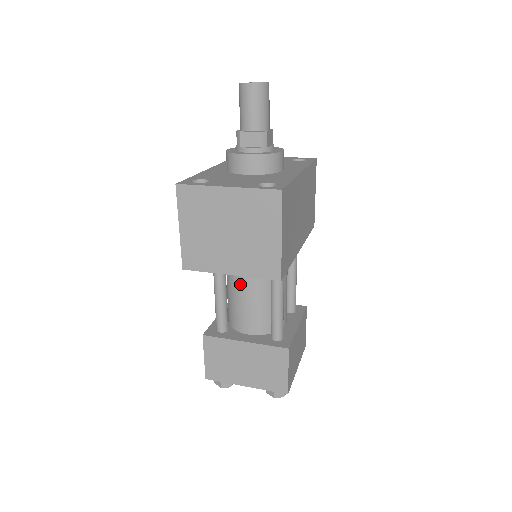
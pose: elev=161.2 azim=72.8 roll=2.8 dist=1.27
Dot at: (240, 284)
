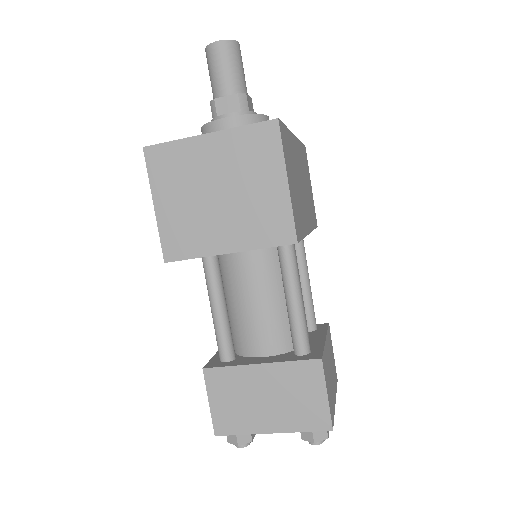
Dot at: (242, 287)
